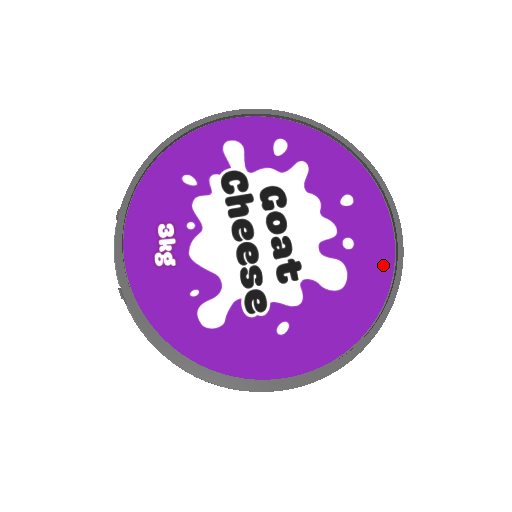
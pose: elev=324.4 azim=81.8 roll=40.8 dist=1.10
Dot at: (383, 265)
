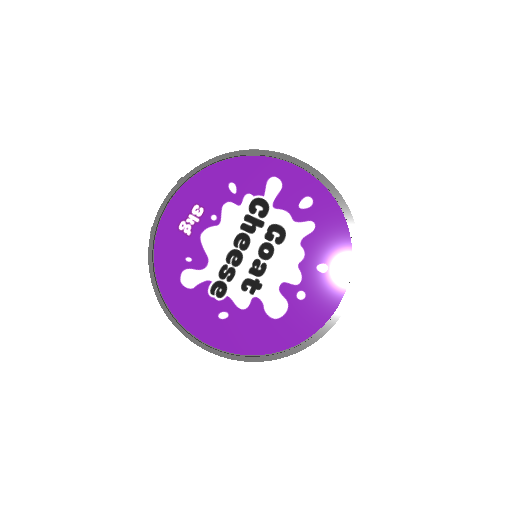
Dot at: (312, 324)
